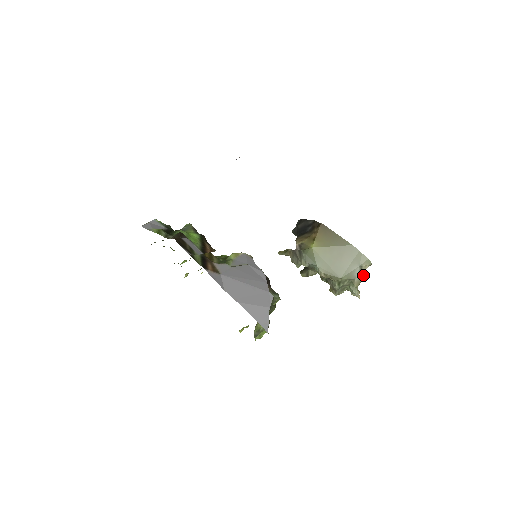
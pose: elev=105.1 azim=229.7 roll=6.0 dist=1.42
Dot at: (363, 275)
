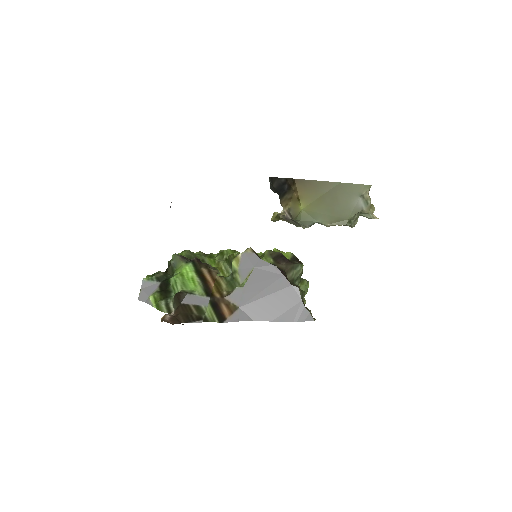
Dot at: (368, 199)
